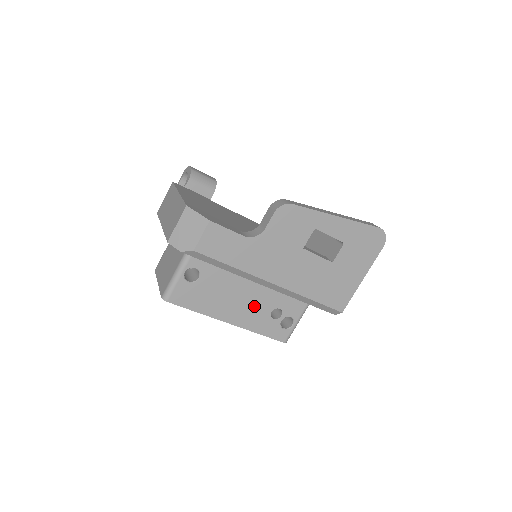
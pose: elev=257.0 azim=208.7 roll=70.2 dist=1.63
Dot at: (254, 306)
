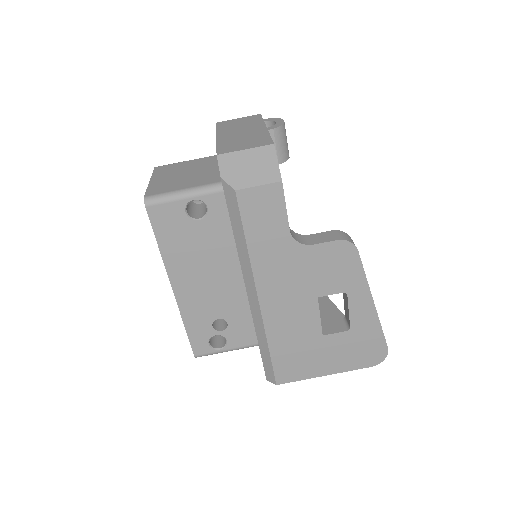
Dot at: (211, 297)
